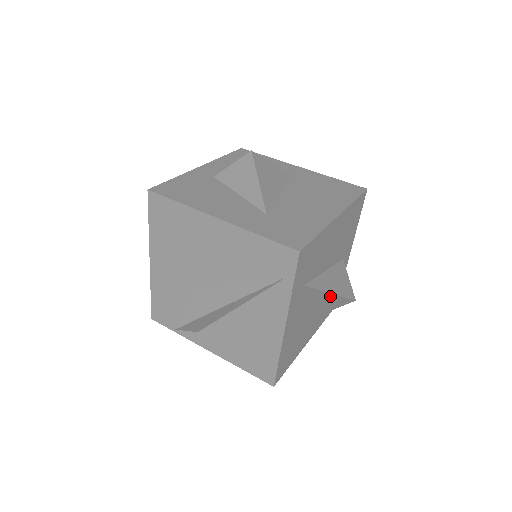
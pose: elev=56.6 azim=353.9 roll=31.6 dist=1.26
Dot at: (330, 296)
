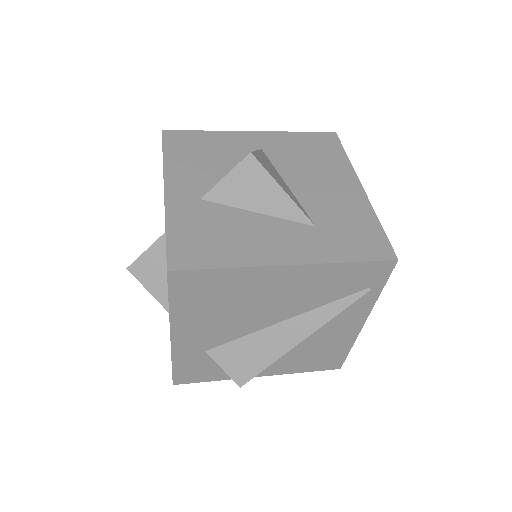
Dot at: occluded
